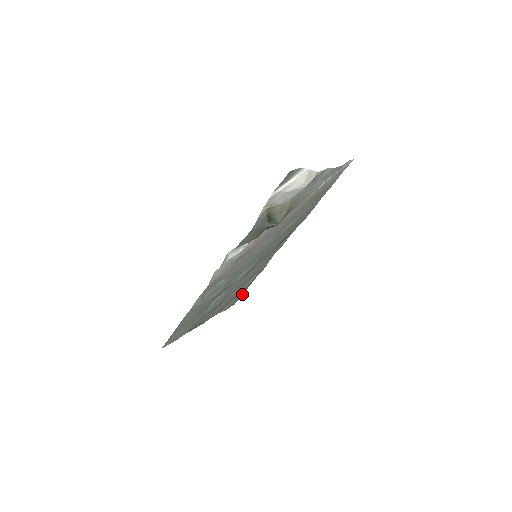
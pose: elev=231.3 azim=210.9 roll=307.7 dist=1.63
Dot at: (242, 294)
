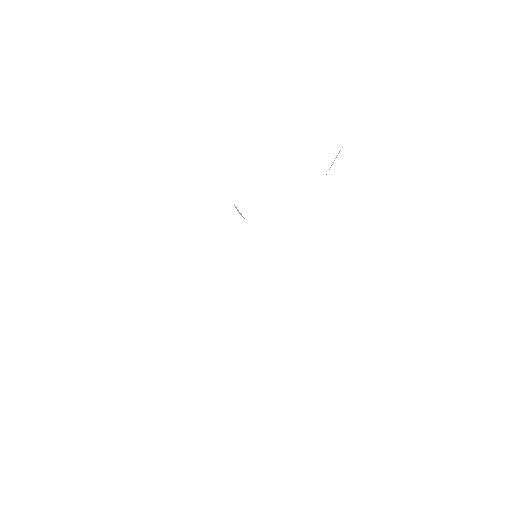
Dot at: occluded
